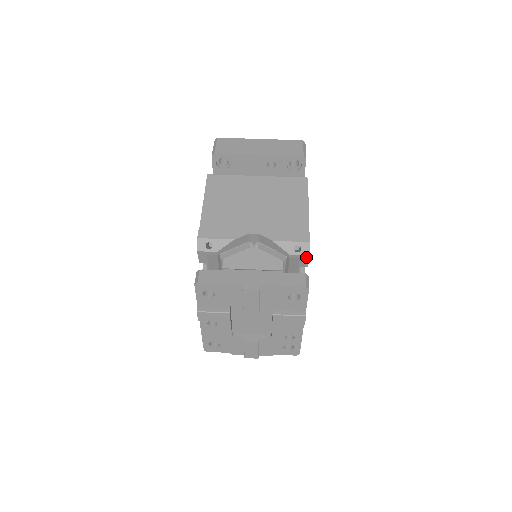
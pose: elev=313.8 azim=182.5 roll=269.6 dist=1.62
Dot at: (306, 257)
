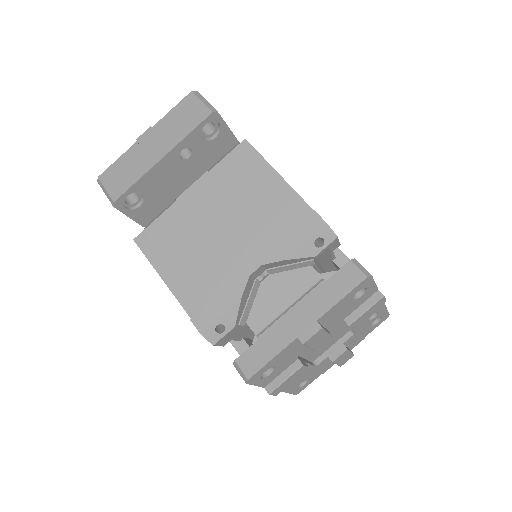
Dot at: (334, 241)
